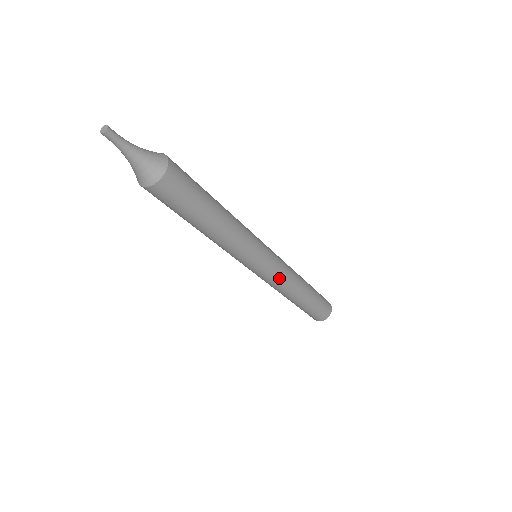
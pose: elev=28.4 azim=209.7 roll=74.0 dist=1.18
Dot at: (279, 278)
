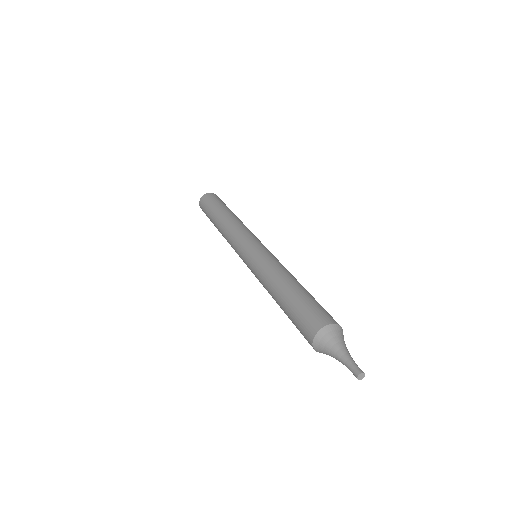
Dot at: occluded
